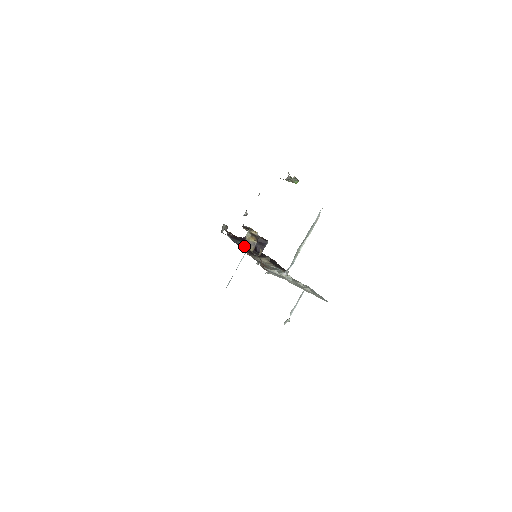
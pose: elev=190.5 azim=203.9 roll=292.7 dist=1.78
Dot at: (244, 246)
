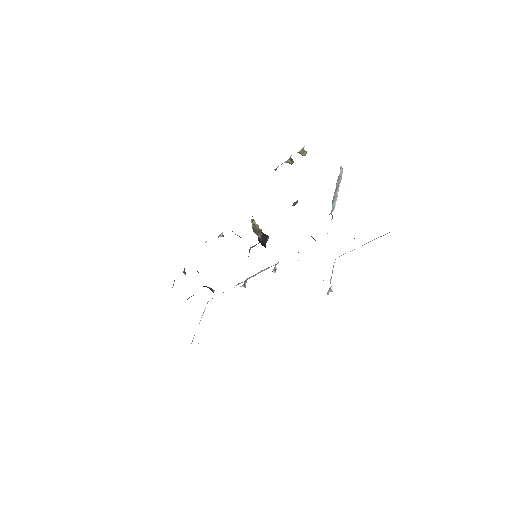
Dot at: (253, 229)
